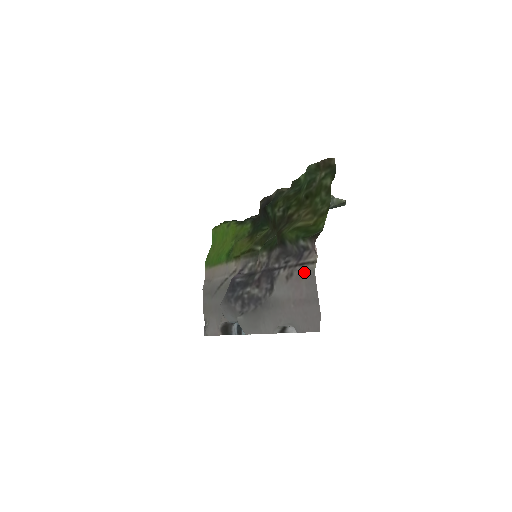
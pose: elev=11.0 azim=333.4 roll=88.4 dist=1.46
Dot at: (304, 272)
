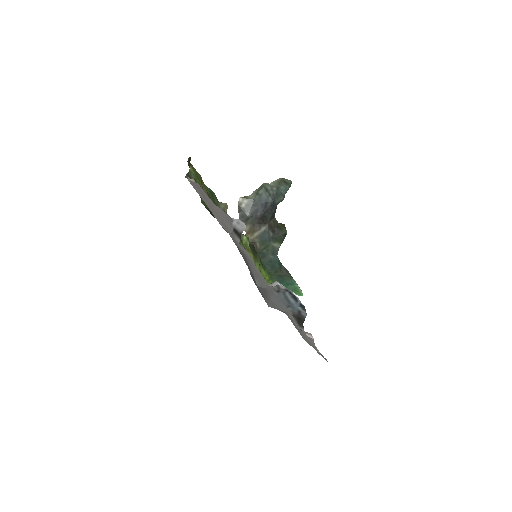
Dot at: (197, 192)
